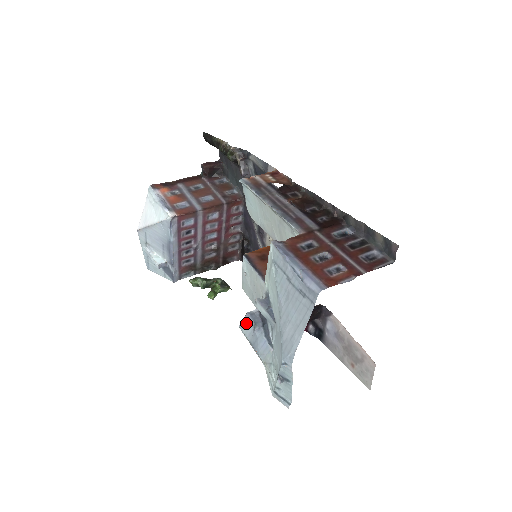
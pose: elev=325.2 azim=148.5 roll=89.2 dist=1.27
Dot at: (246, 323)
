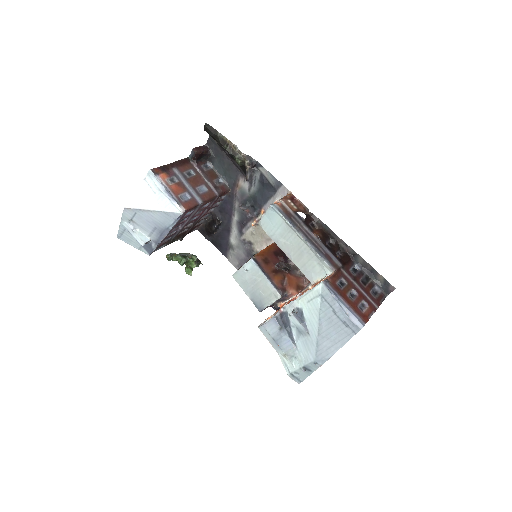
Dot at: (271, 325)
